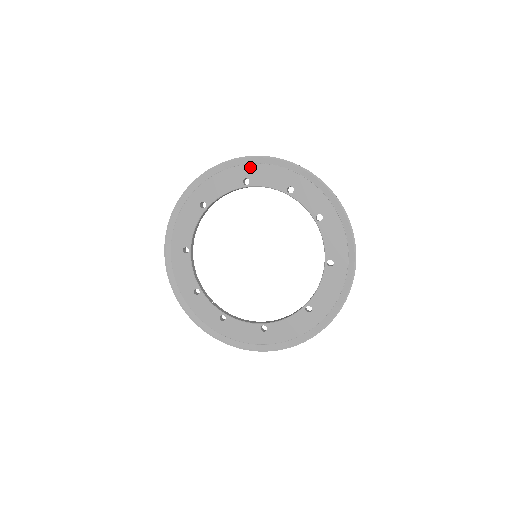
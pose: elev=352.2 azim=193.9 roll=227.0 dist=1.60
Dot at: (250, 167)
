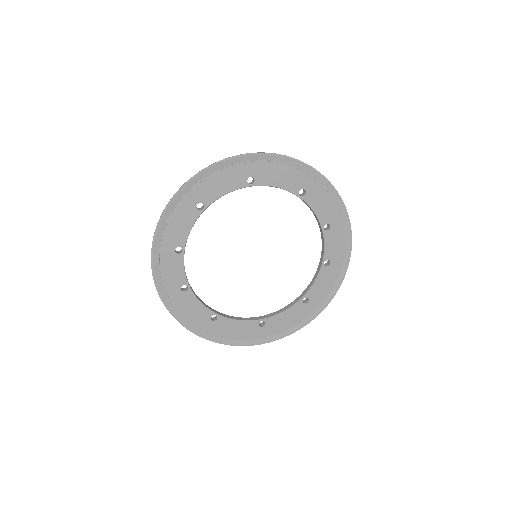
Dot at: (315, 184)
